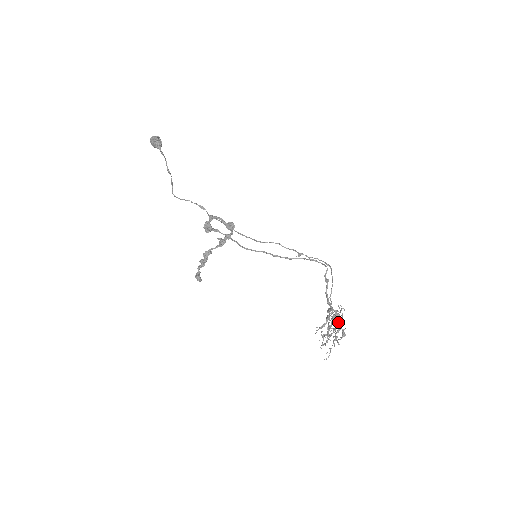
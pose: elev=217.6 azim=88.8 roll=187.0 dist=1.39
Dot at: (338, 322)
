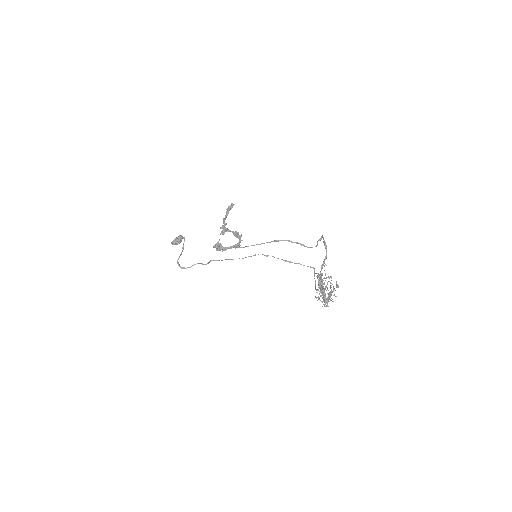
Dot at: (328, 298)
